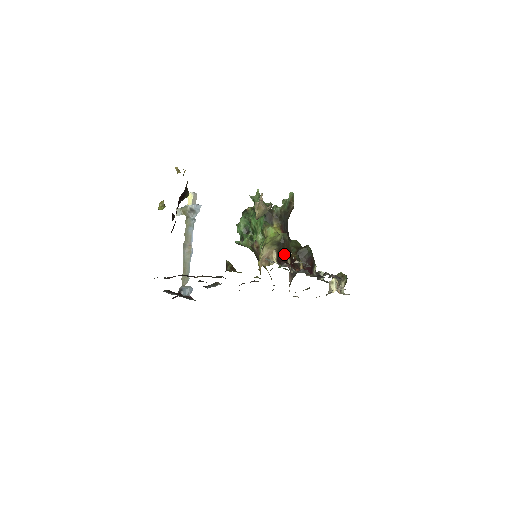
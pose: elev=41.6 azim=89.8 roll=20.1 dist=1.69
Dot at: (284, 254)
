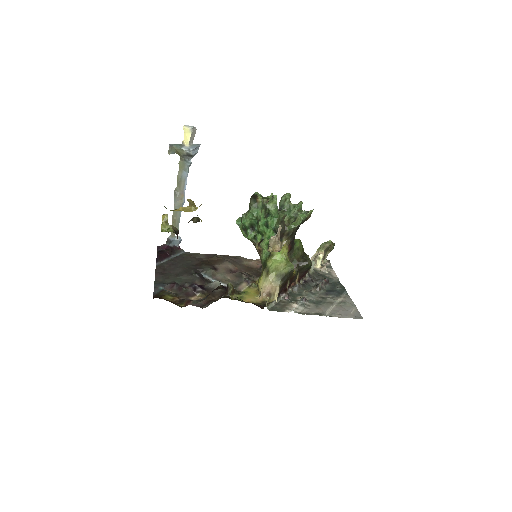
Dot at: (286, 283)
